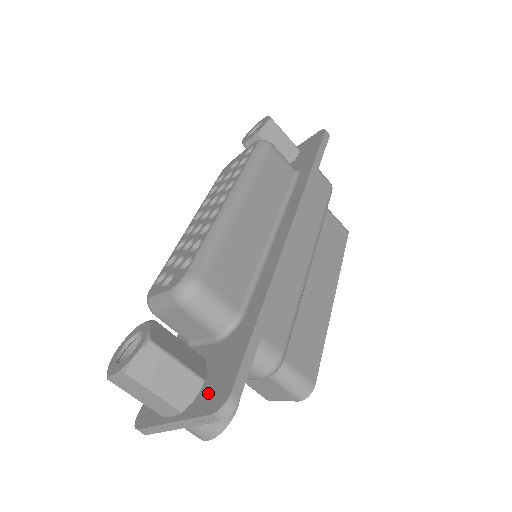
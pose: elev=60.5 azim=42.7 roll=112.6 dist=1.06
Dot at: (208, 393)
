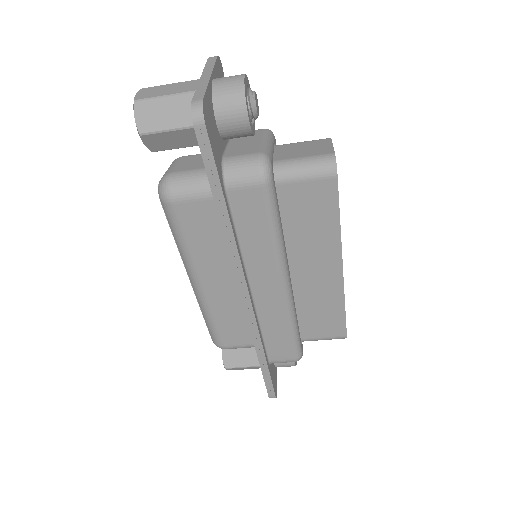
Dot at: occluded
